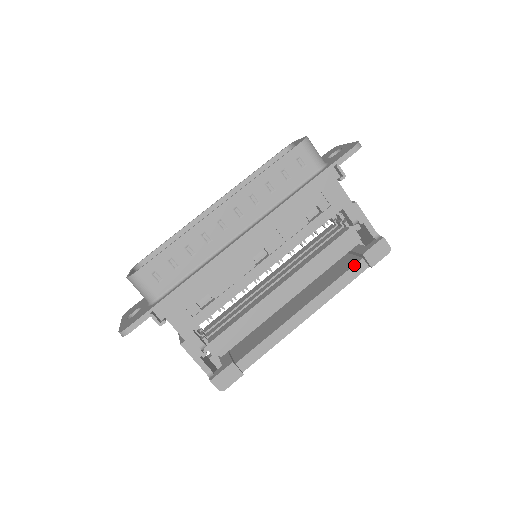
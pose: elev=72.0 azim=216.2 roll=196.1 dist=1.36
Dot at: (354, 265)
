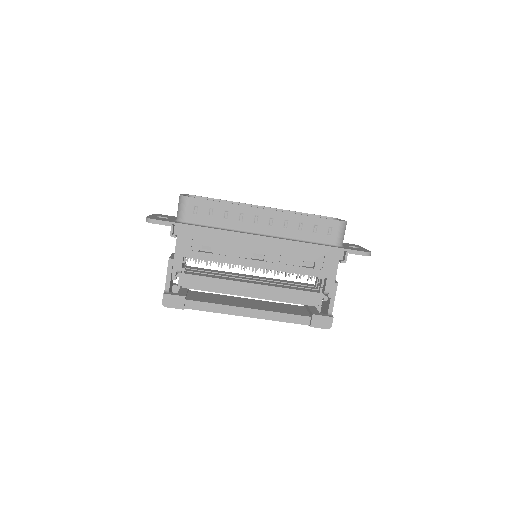
Dot at: (302, 316)
